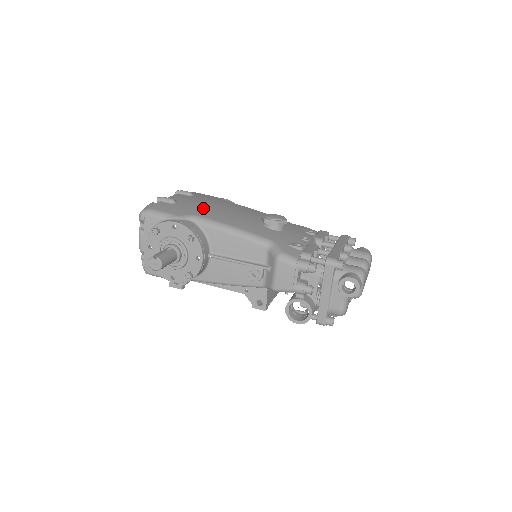
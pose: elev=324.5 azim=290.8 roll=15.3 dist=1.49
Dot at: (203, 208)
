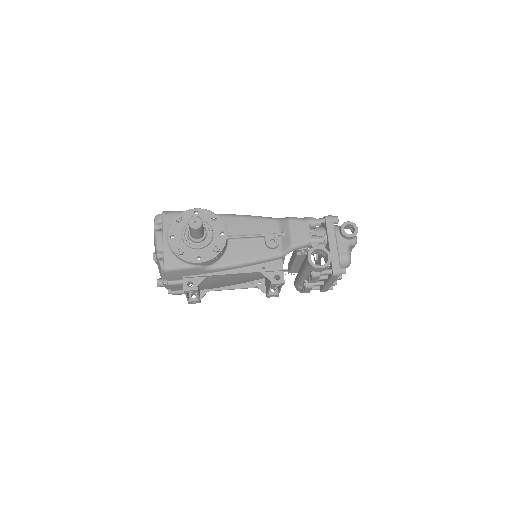
Dot at: occluded
